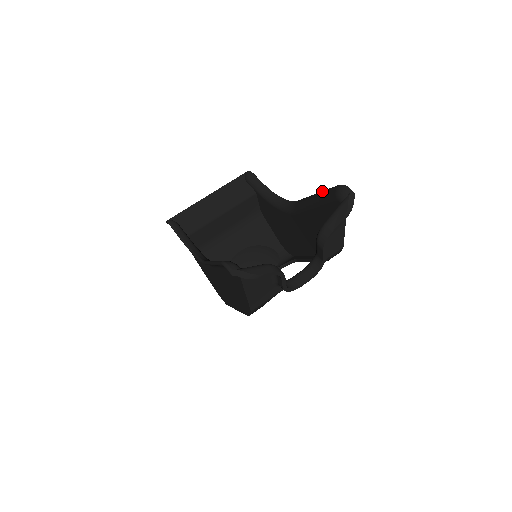
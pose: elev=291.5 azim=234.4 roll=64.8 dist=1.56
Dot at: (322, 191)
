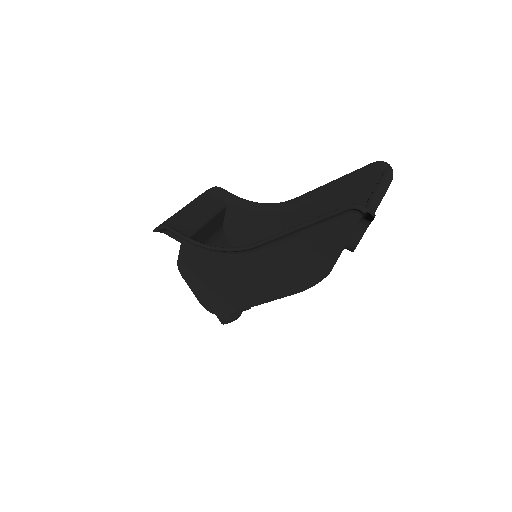
Dot at: (345, 175)
